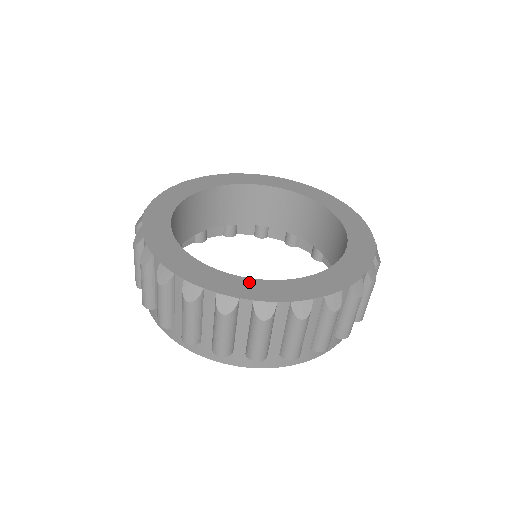
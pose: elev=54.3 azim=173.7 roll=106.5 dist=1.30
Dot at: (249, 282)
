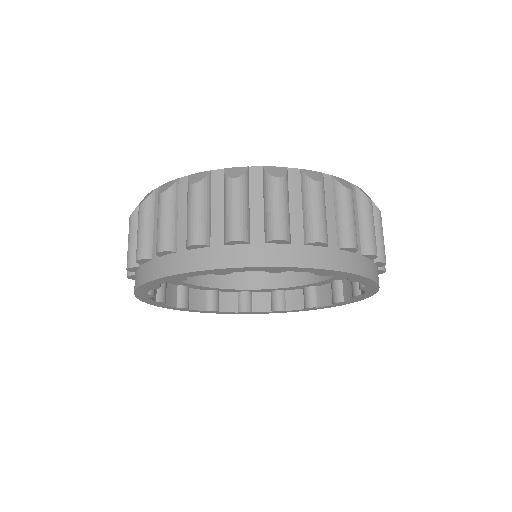
Dot at: occluded
